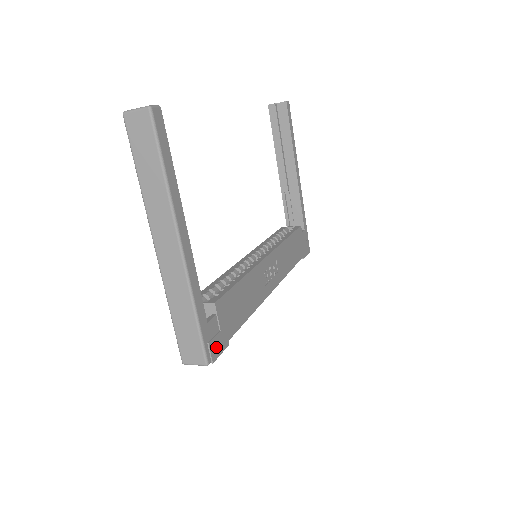
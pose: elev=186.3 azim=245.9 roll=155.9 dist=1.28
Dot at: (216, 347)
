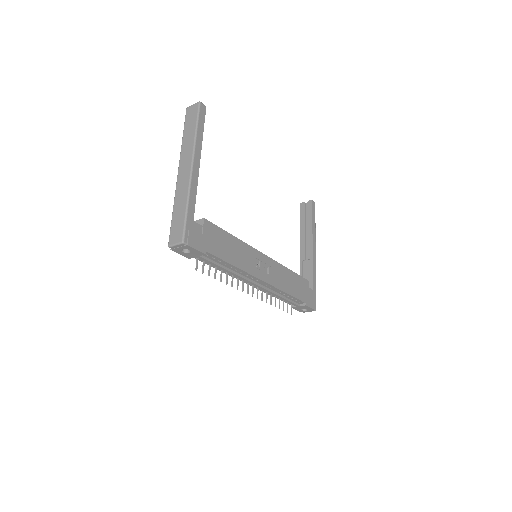
Dot at: (194, 241)
